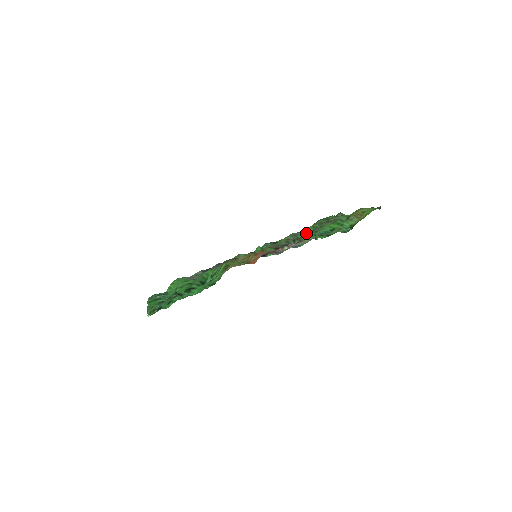
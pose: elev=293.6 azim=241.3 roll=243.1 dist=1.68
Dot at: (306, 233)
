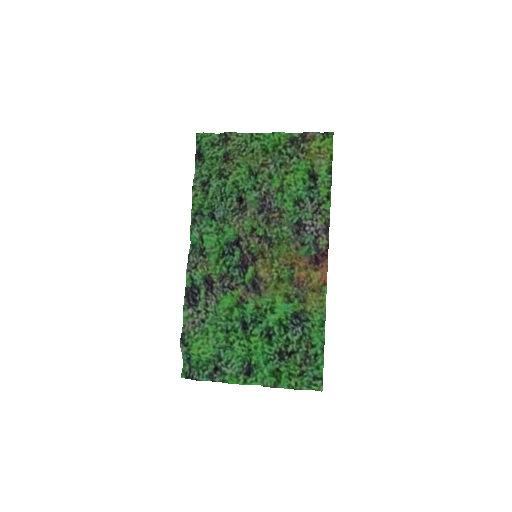
Dot at: (250, 190)
